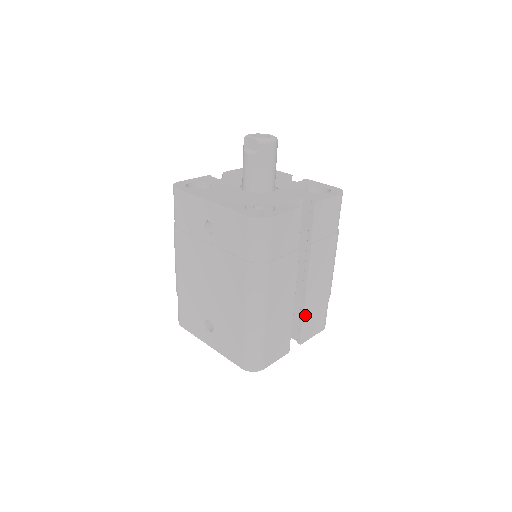
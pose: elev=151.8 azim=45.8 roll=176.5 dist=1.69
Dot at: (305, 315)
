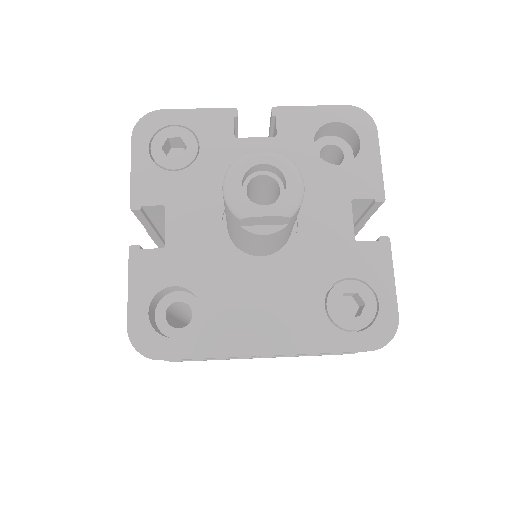
Dot at: occluded
